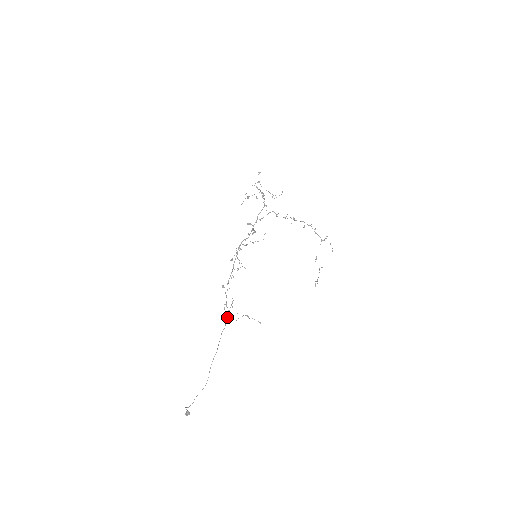
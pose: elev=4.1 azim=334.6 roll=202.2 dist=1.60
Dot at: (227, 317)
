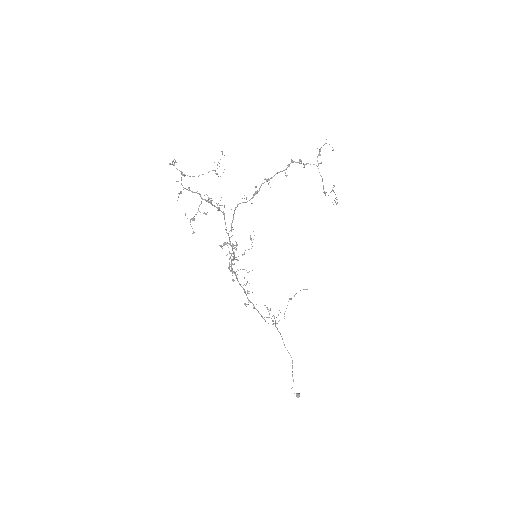
Dot at: occluded
